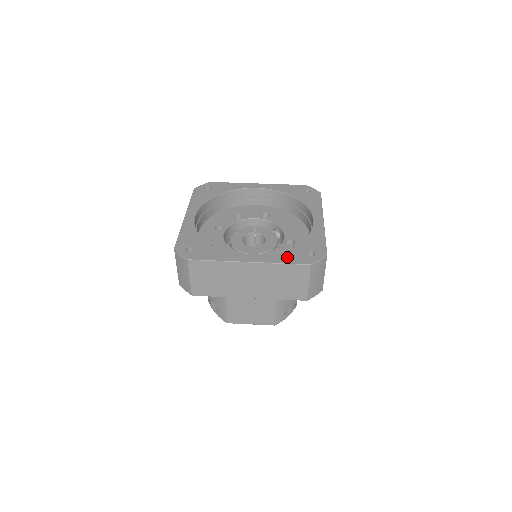
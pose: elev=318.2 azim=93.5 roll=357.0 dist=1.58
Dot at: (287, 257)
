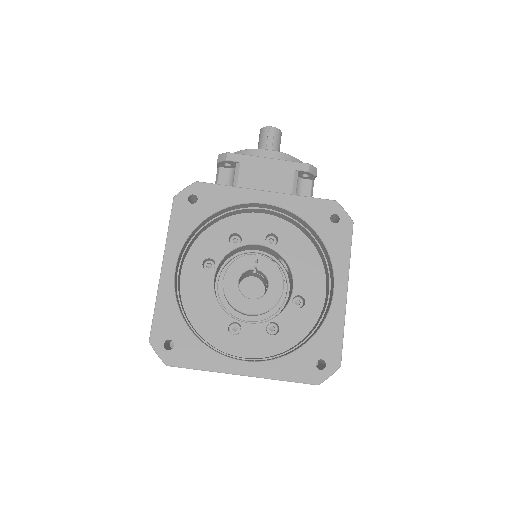
Dot at: (291, 369)
